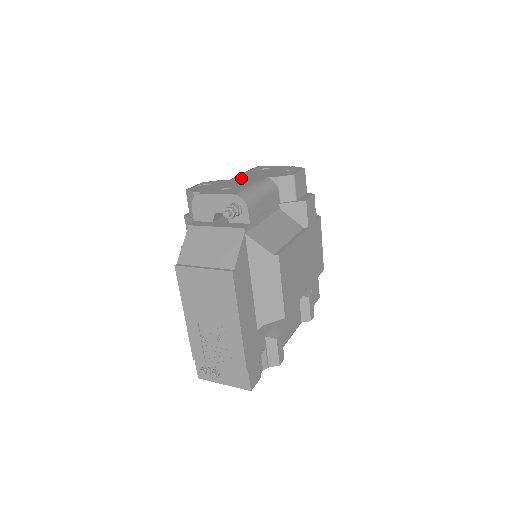
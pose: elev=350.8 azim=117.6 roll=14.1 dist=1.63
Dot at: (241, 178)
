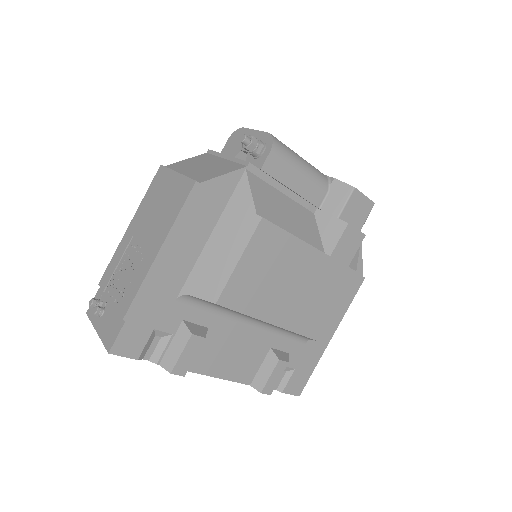
Dot at: occluded
